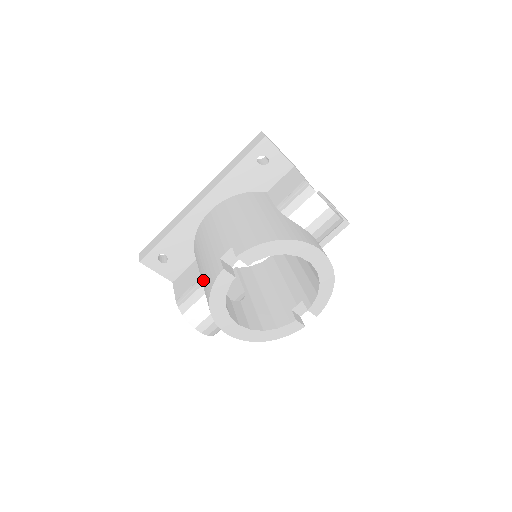
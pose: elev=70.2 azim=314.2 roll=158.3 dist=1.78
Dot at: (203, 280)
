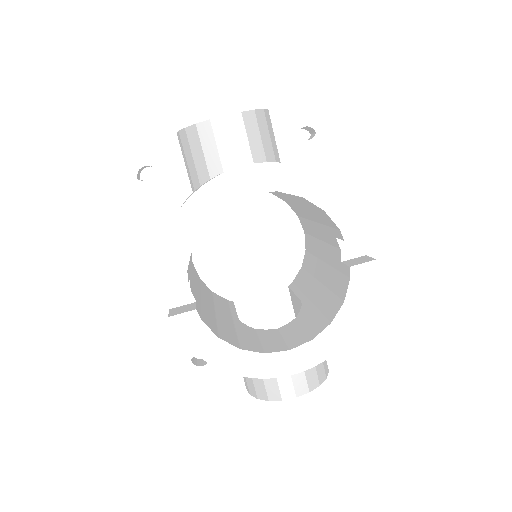
Dot at: occluded
